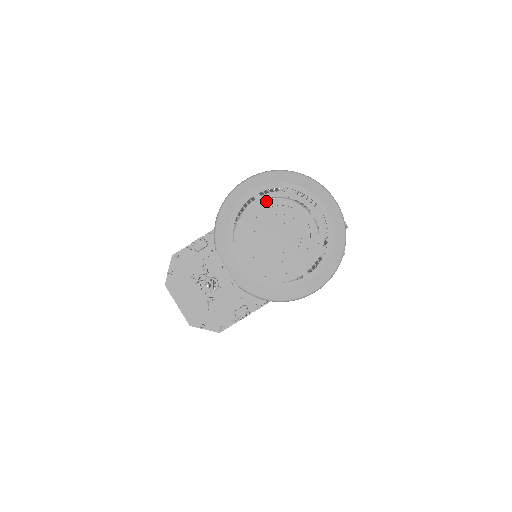
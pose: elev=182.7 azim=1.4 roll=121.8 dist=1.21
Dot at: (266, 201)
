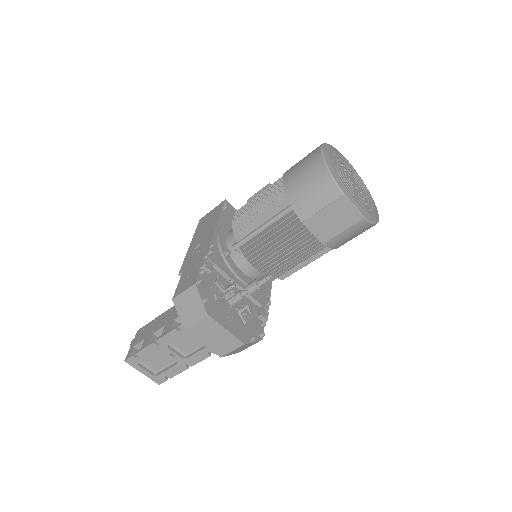
Dot at: occluded
